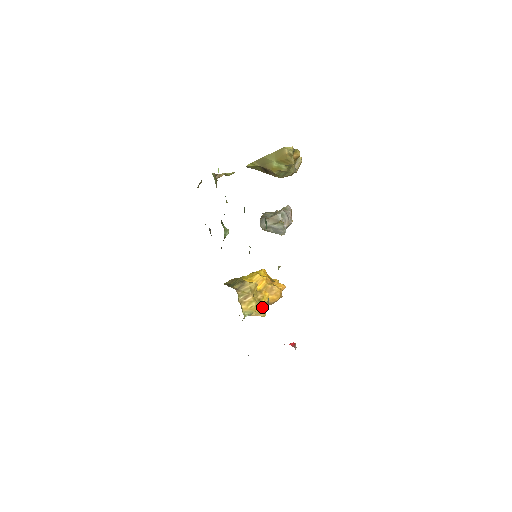
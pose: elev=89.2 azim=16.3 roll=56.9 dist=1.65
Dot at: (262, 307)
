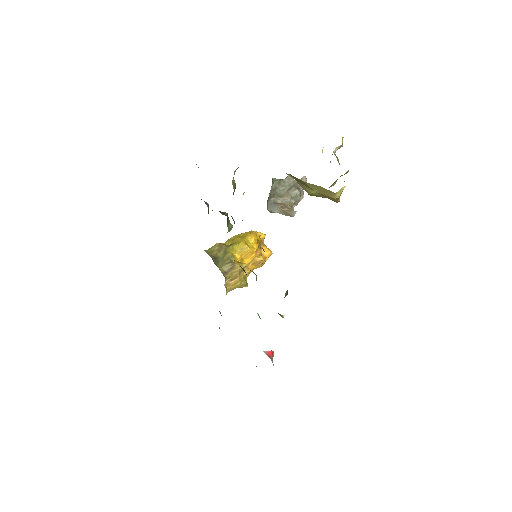
Dot at: (246, 285)
